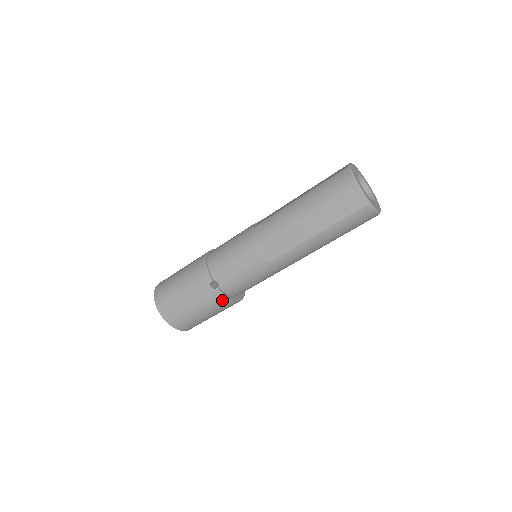
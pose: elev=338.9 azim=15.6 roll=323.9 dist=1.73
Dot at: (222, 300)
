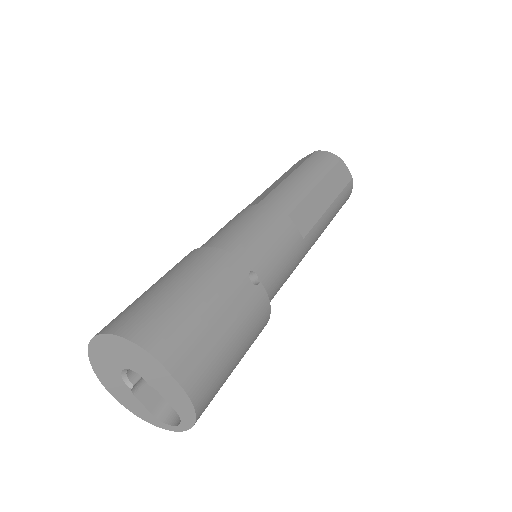
Dot at: (264, 311)
